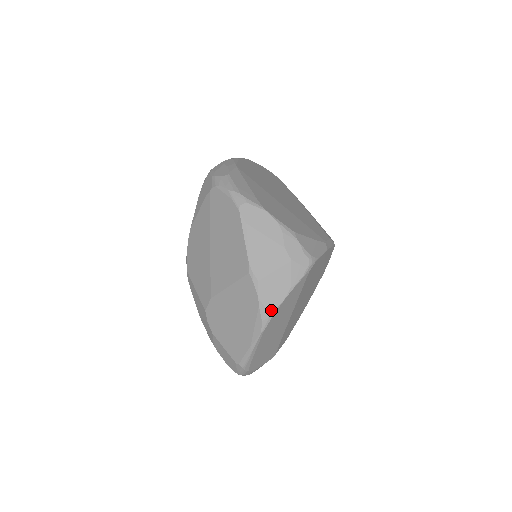
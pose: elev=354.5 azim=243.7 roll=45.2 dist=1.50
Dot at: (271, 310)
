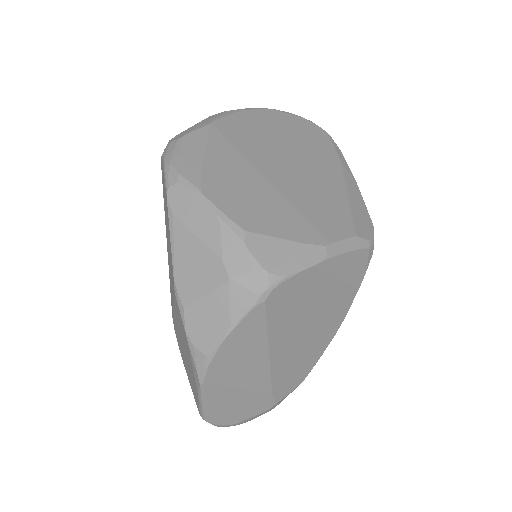
Dot at: (204, 355)
